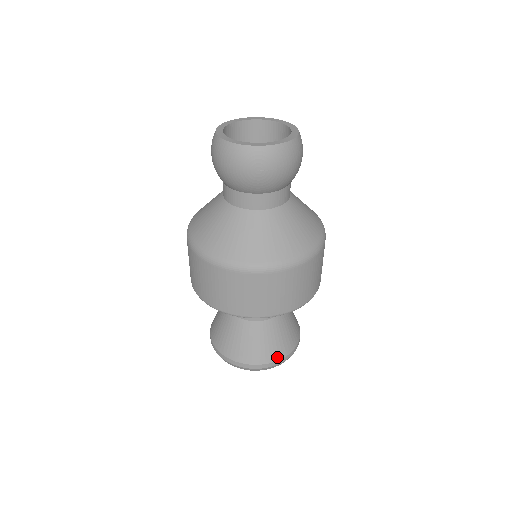
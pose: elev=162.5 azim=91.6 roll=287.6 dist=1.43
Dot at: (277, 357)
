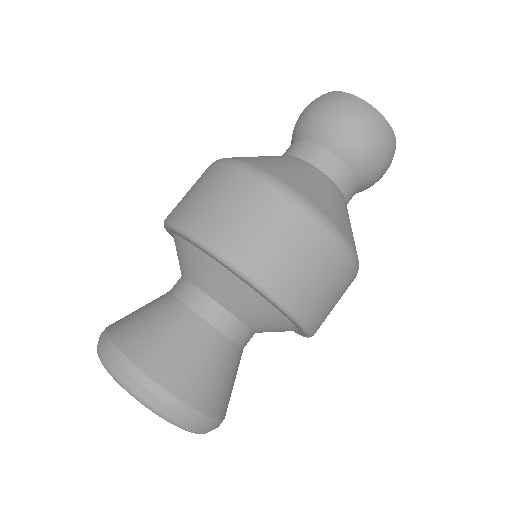
Dot at: (224, 413)
